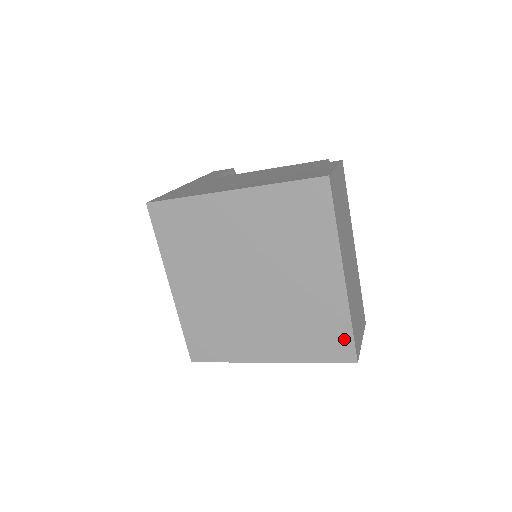
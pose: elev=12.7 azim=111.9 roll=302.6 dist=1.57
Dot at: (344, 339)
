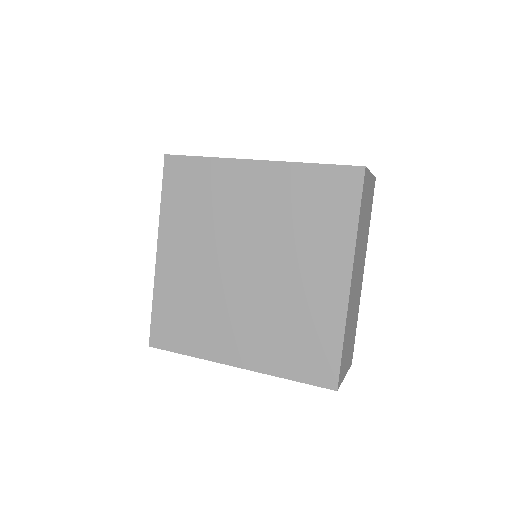
Dot at: (330, 357)
